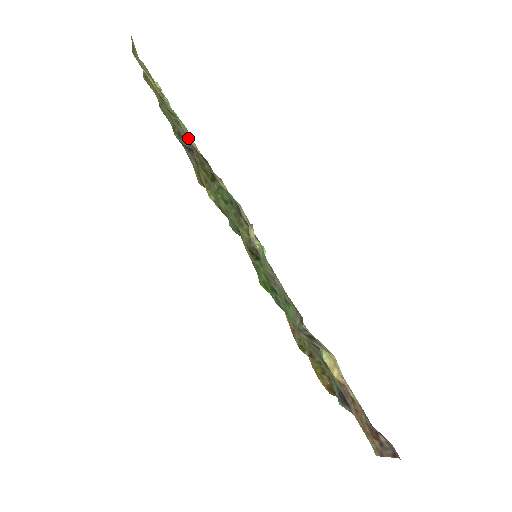
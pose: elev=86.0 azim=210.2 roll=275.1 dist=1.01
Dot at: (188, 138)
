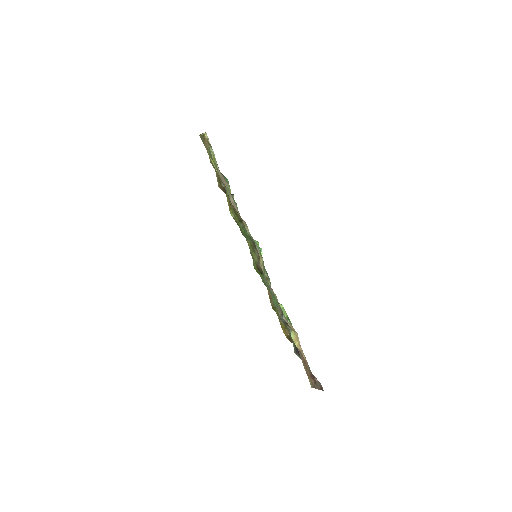
Dot at: (230, 199)
